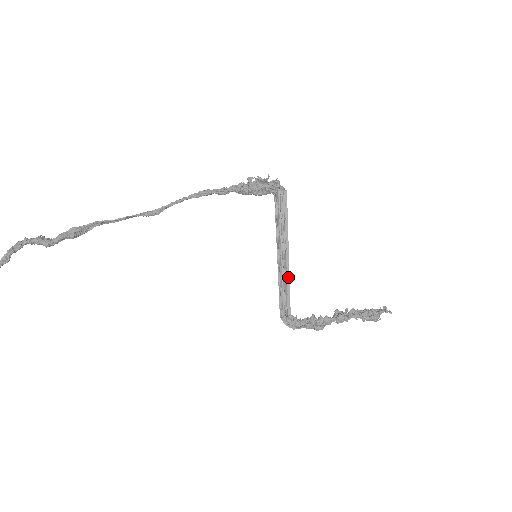
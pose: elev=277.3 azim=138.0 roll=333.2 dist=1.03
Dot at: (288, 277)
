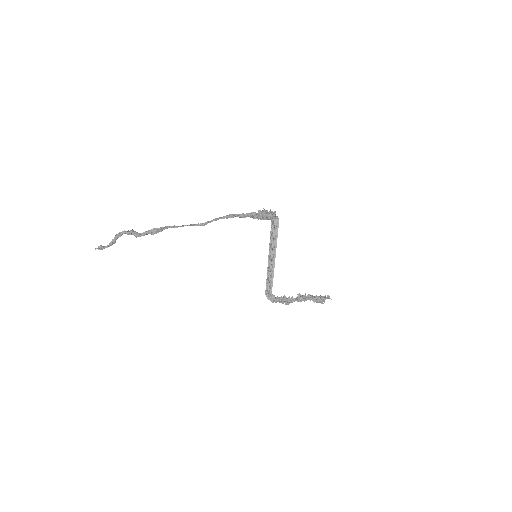
Dot at: (273, 271)
